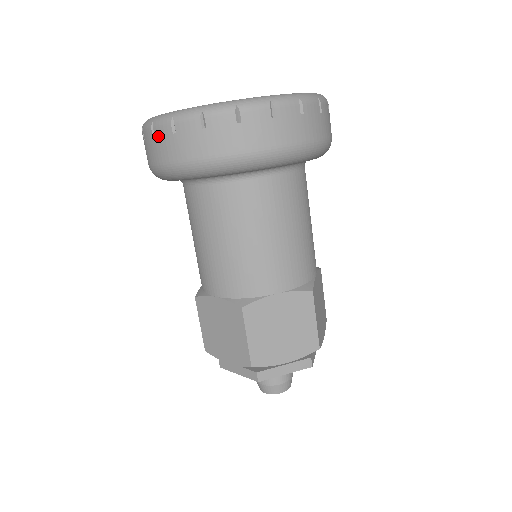
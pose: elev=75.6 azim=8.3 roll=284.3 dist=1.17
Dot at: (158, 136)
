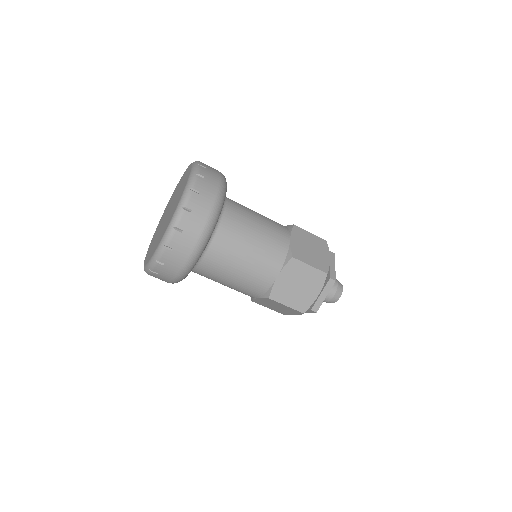
Dot at: occluded
